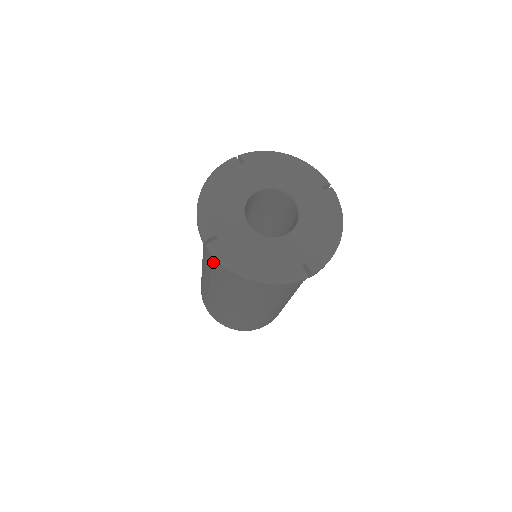
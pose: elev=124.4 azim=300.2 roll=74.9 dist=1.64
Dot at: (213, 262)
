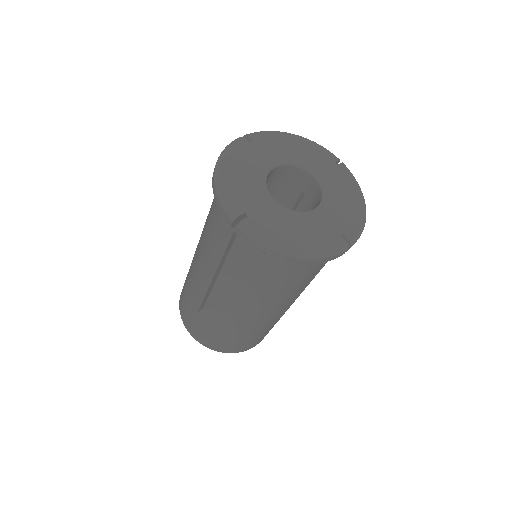
Dot at: (231, 254)
